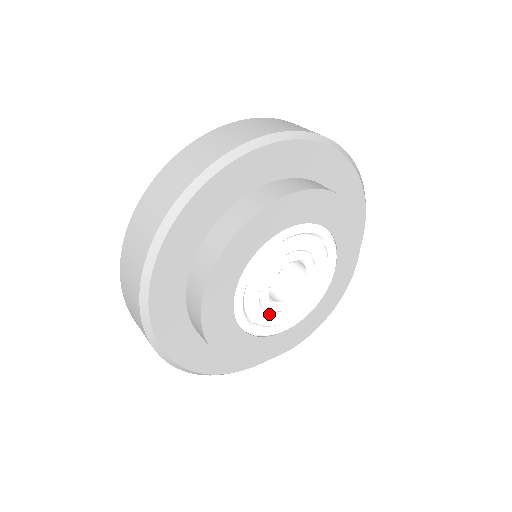
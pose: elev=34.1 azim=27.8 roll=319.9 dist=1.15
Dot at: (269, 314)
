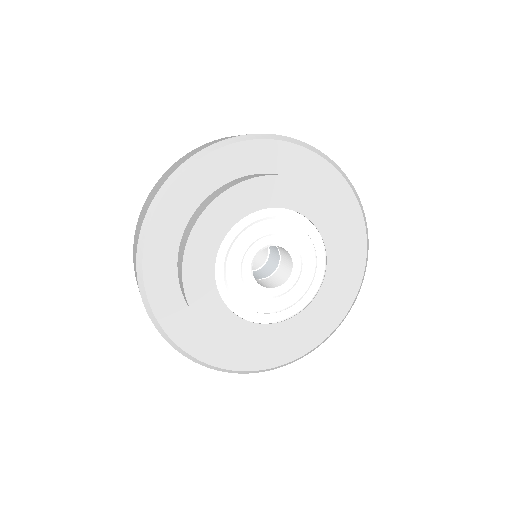
Dot at: (241, 276)
